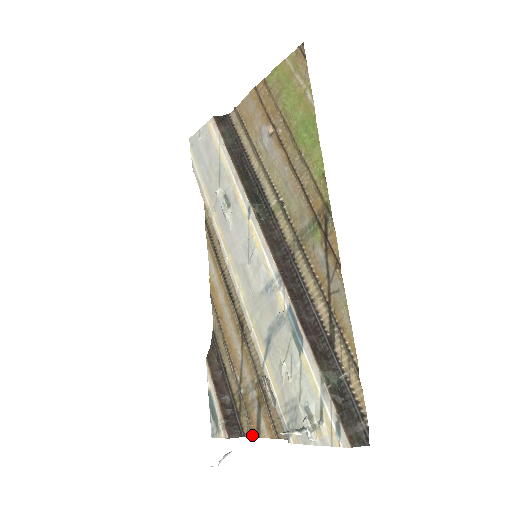
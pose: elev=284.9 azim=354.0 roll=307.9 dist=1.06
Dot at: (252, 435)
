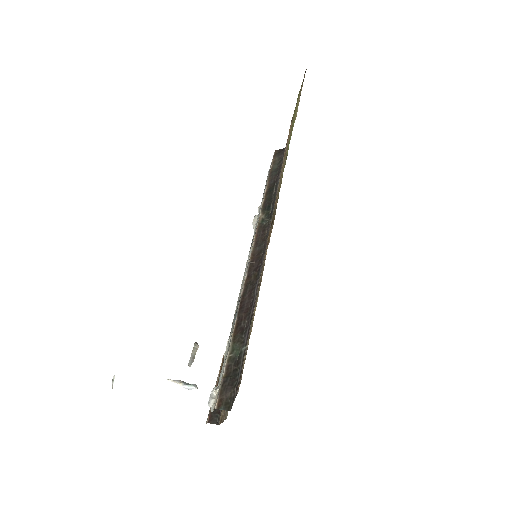
Dot at: (219, 421)
